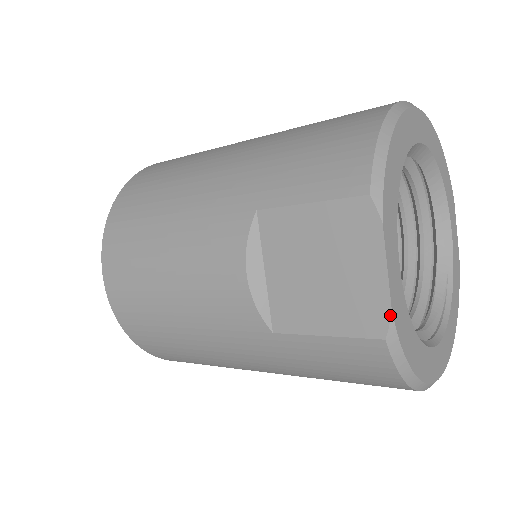
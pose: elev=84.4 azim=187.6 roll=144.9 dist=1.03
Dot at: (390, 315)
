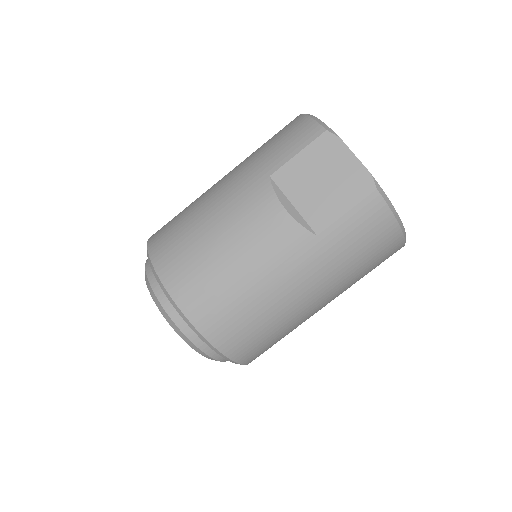
Dot at: (371, 176)
